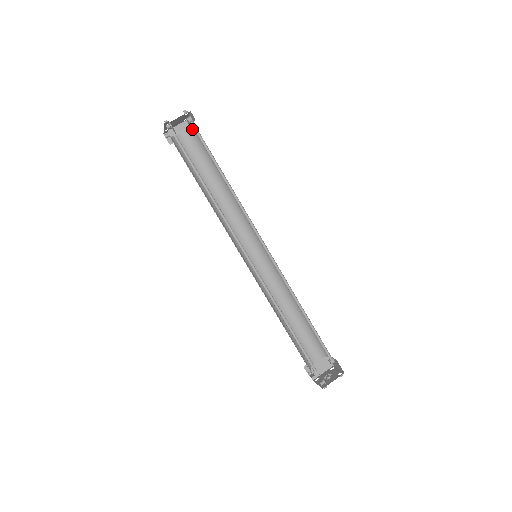
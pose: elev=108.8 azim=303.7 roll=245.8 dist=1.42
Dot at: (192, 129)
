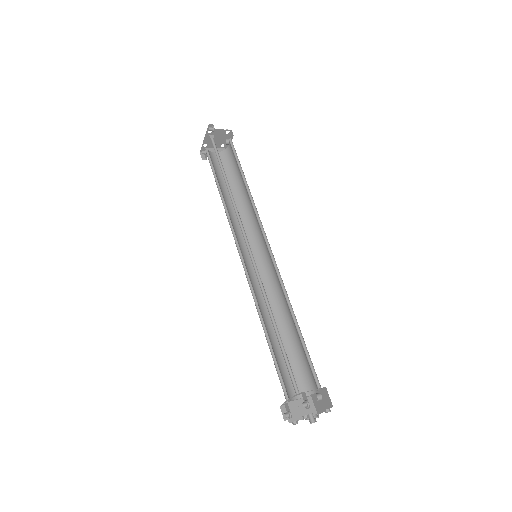
Dot at: (227, 151)
